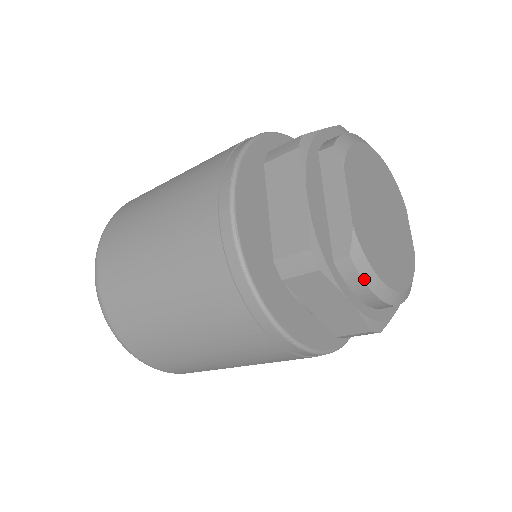
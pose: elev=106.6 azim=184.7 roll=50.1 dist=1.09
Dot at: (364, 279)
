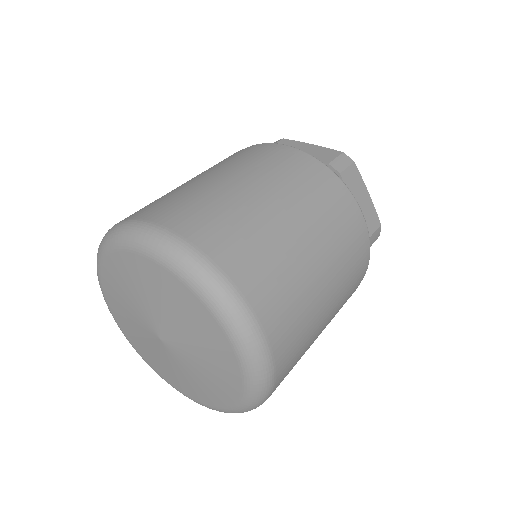
Dot at: occluded
